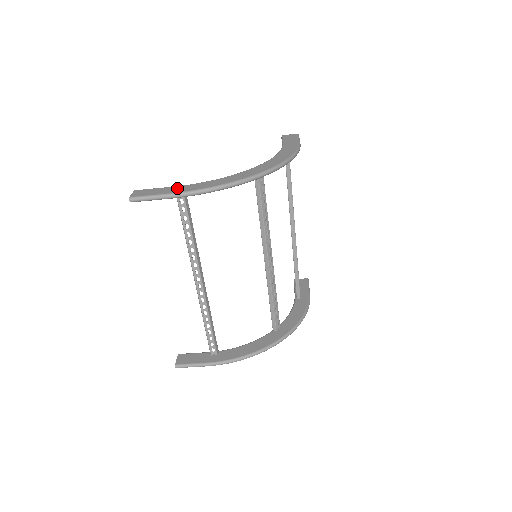
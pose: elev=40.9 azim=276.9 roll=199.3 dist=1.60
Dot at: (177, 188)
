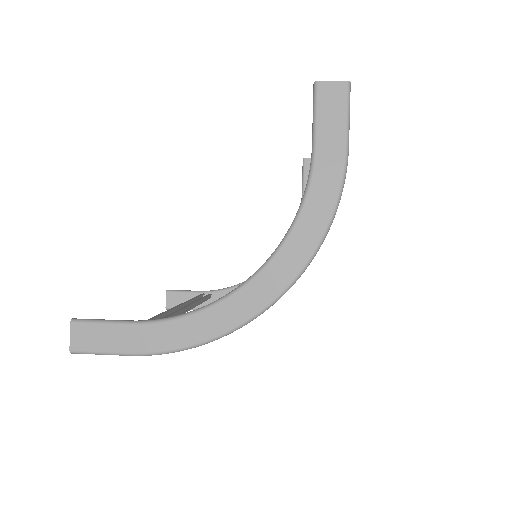
Dot at: (139, 336)
